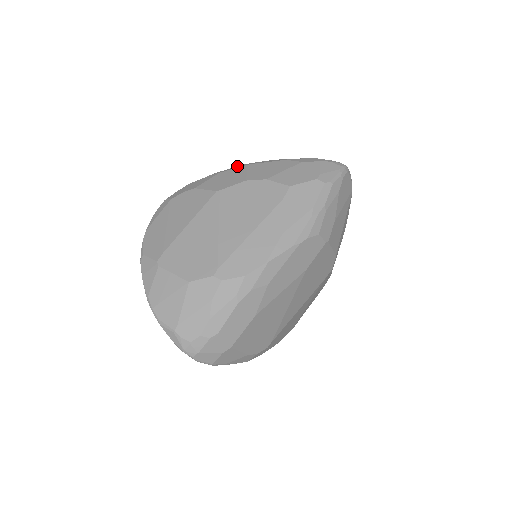
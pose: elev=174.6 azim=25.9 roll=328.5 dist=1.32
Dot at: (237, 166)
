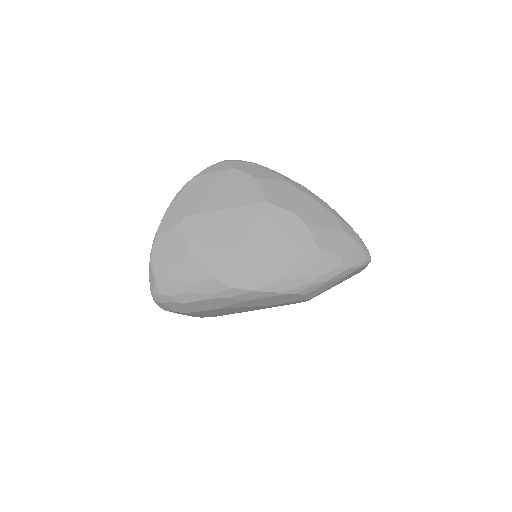
Dot at: (301, 185)
